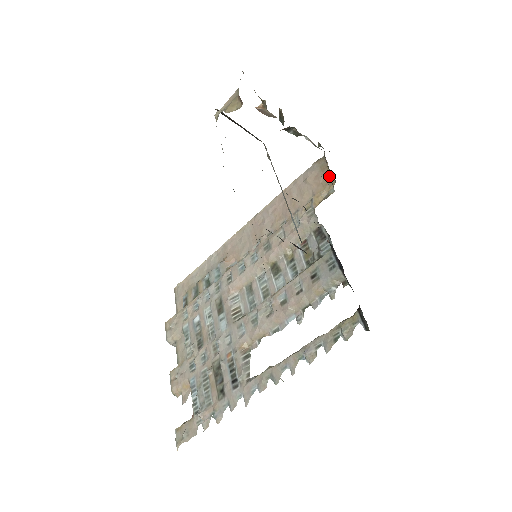
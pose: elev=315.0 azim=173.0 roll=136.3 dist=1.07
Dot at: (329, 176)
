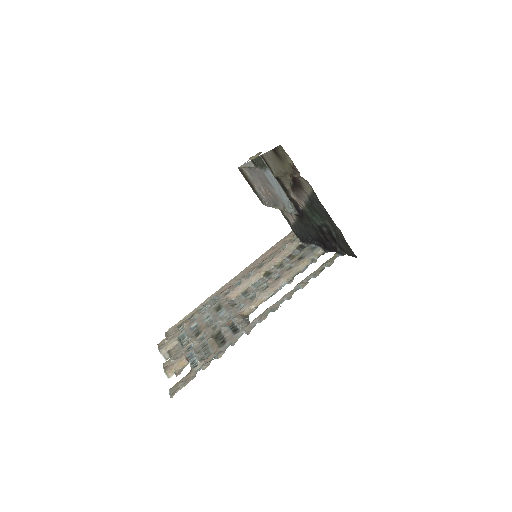
Dot at: occluded
